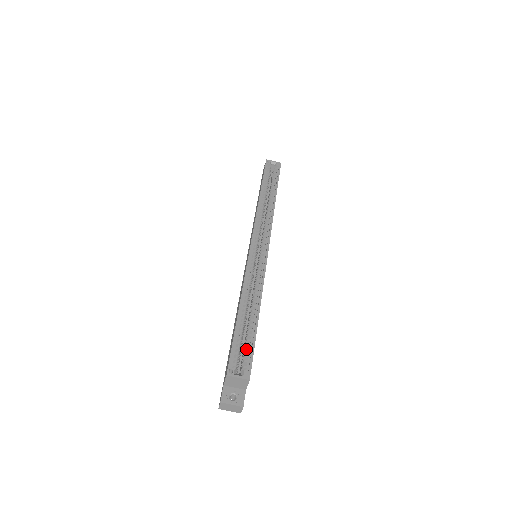
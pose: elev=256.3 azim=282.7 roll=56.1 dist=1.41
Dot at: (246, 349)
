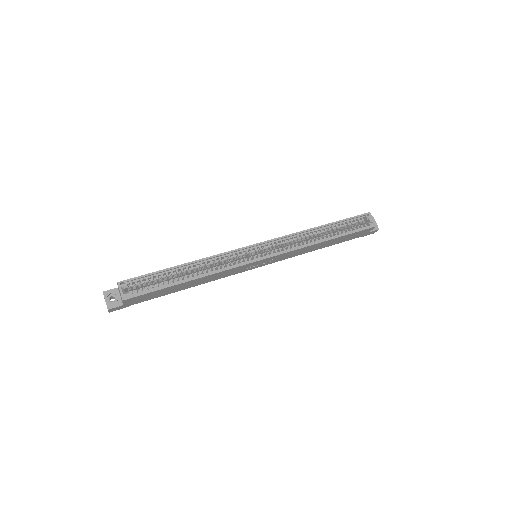
Dot at: occluded
